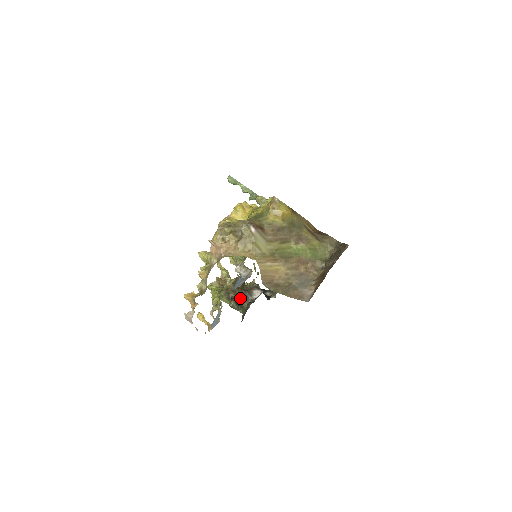
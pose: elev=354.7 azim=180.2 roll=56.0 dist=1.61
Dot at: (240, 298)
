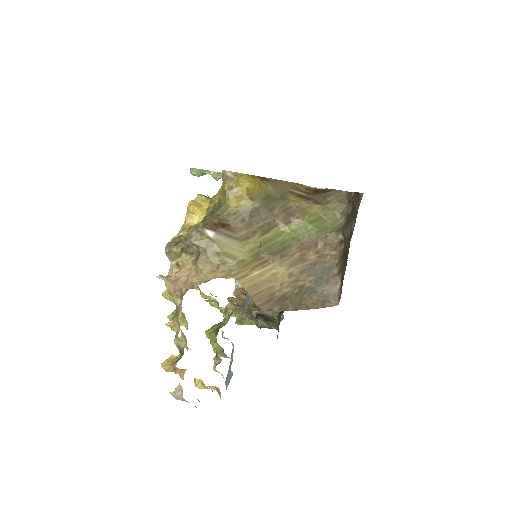
Dot at: (267, 311)
